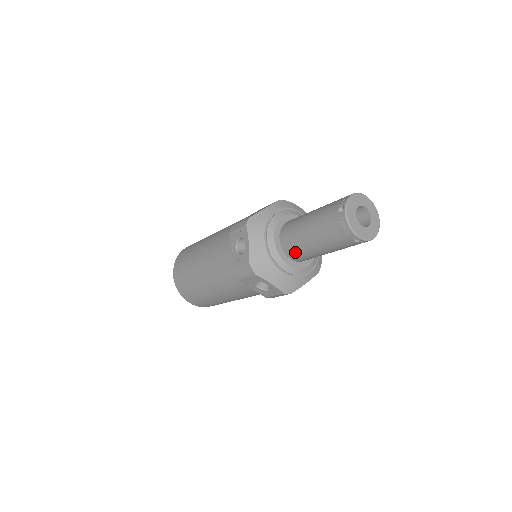
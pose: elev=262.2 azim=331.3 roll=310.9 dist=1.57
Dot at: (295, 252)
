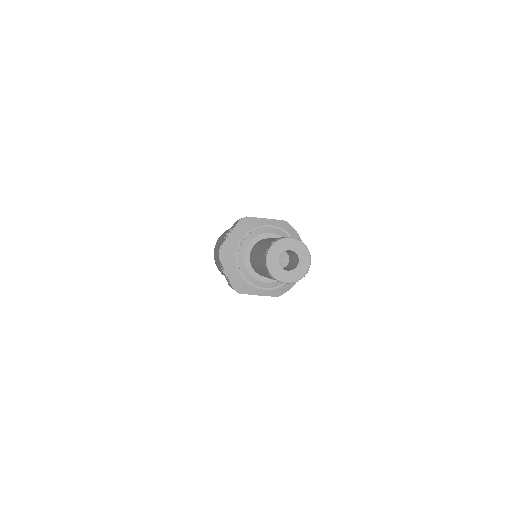
Dot at: (252, 261)
